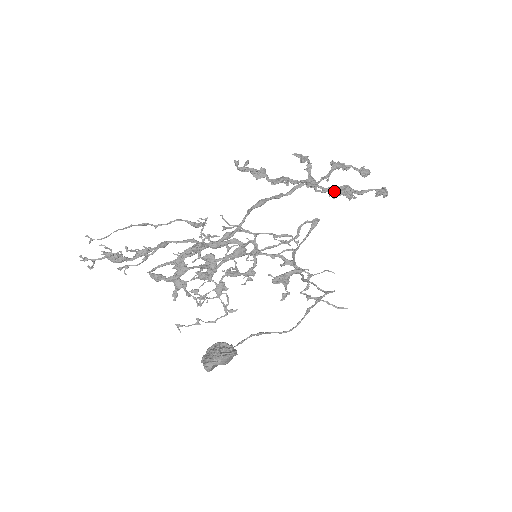
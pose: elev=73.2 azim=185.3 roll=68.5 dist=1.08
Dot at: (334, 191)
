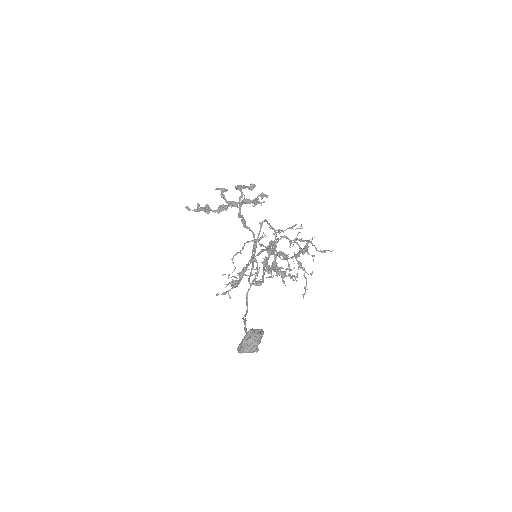
Dot at: (254, 202)
